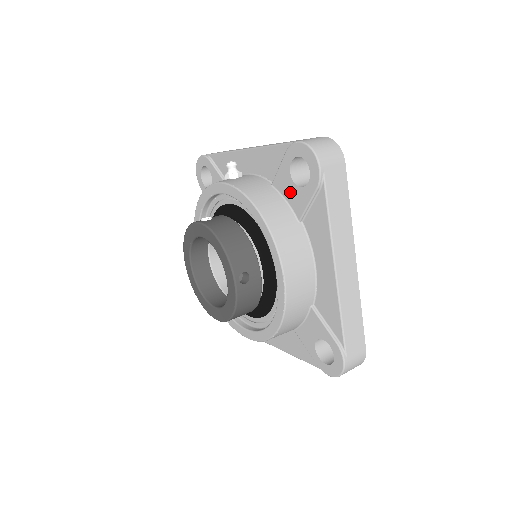
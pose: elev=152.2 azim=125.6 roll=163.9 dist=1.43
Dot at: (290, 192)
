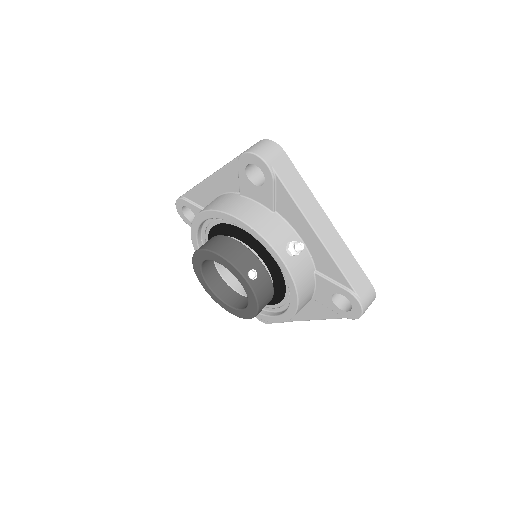
Dot at: (323, 292)
